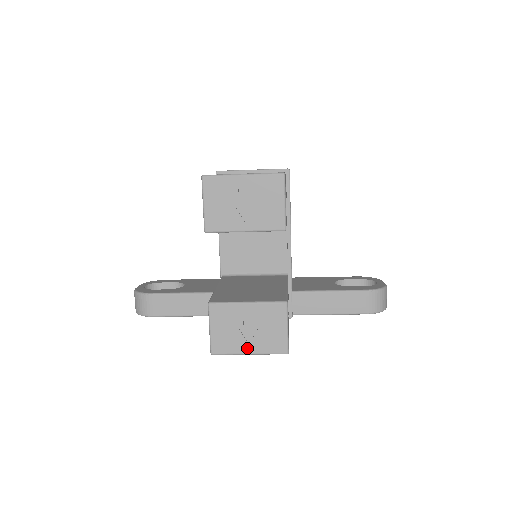
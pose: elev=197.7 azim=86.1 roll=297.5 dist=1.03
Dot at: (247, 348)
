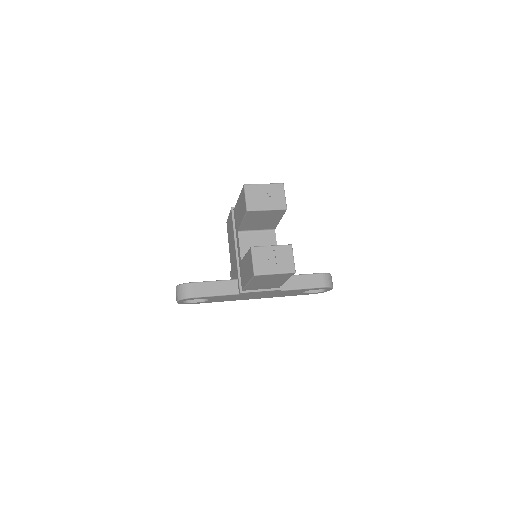
Dot at: (274, 270)
